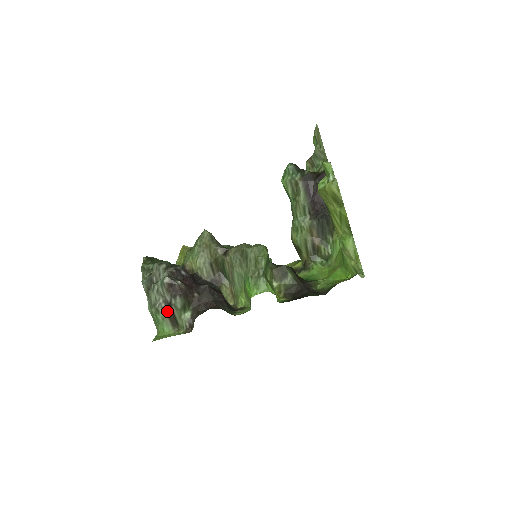
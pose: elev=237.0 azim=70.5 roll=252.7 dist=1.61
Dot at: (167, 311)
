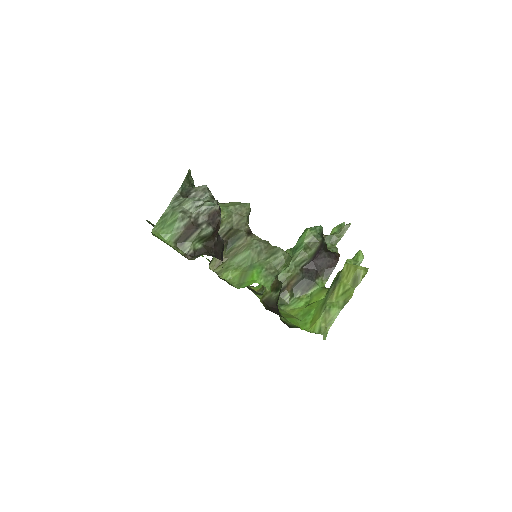
Dot at: (189, 227)
